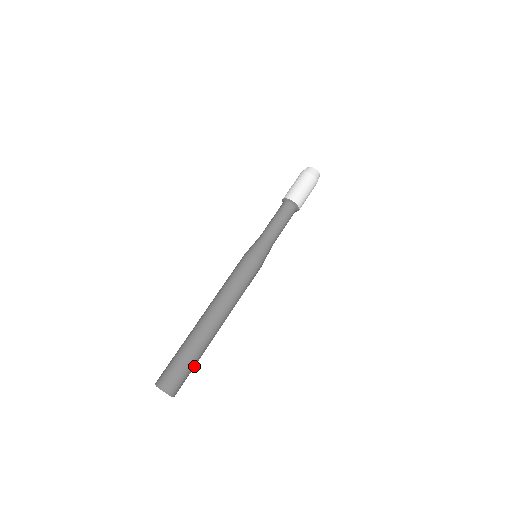
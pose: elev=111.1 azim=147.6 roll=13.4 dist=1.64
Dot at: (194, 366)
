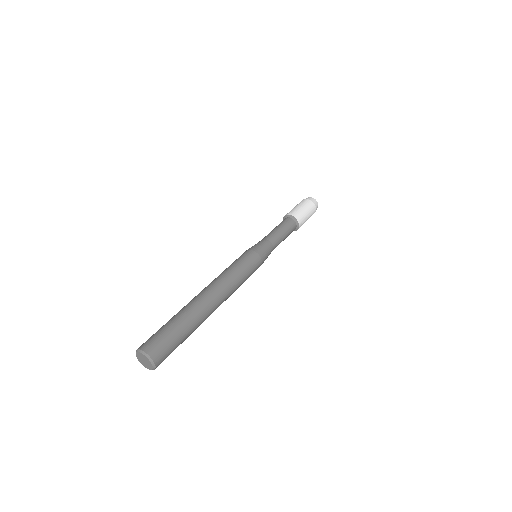
Dot at: (182, 338)
